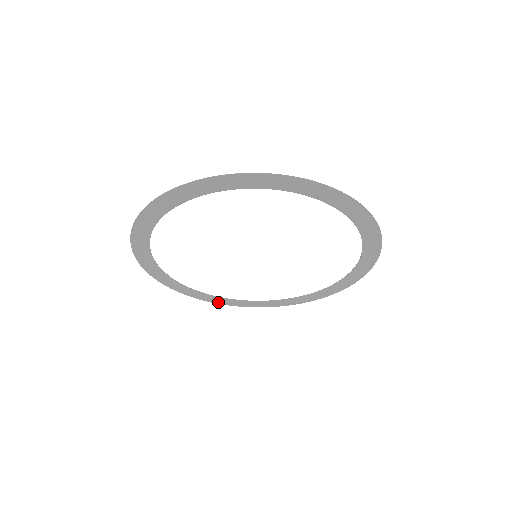
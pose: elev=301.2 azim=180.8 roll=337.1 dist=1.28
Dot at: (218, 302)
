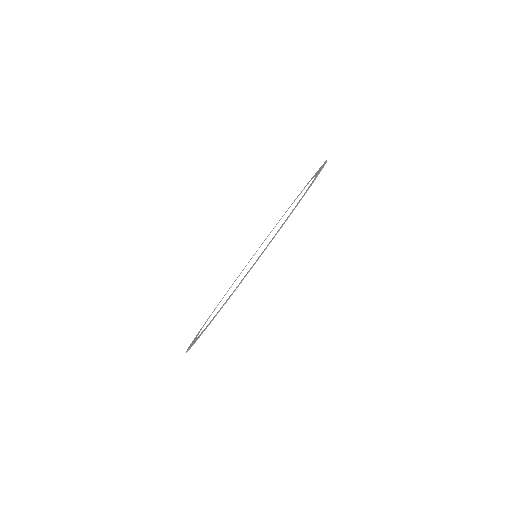
Dot at: occluded
